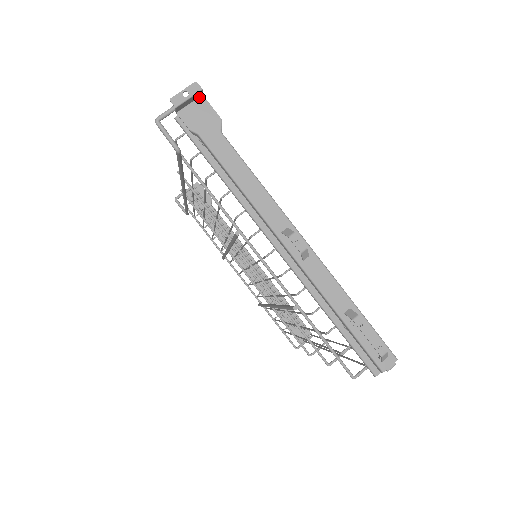
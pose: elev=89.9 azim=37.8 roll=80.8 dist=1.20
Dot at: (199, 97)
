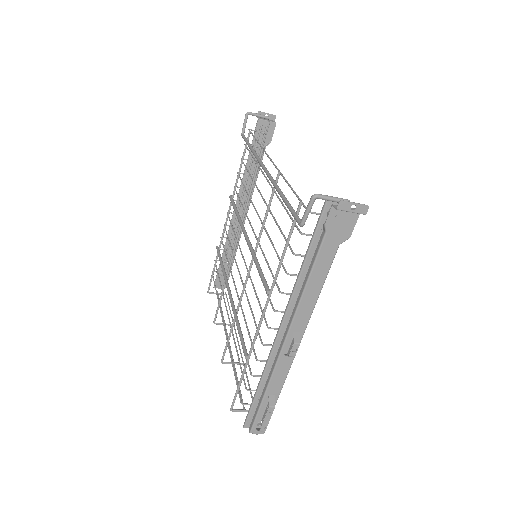
Dot at: occluded
